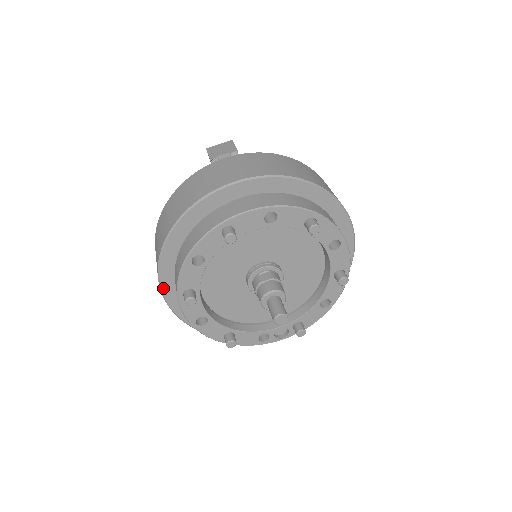
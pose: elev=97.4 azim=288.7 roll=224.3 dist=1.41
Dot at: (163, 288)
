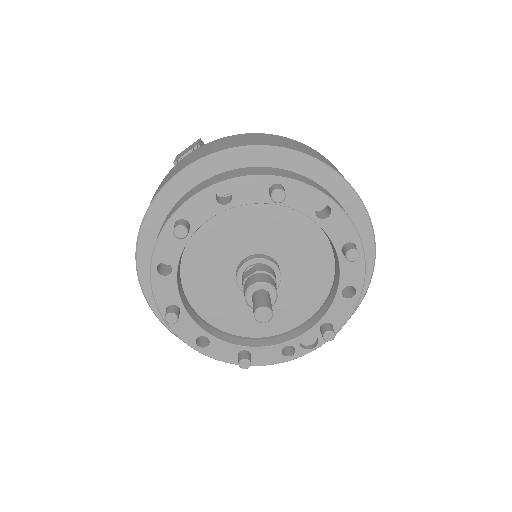
Dot at: (157, 313)
